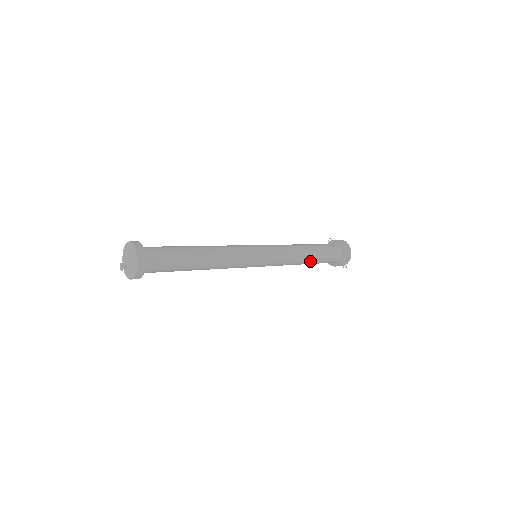
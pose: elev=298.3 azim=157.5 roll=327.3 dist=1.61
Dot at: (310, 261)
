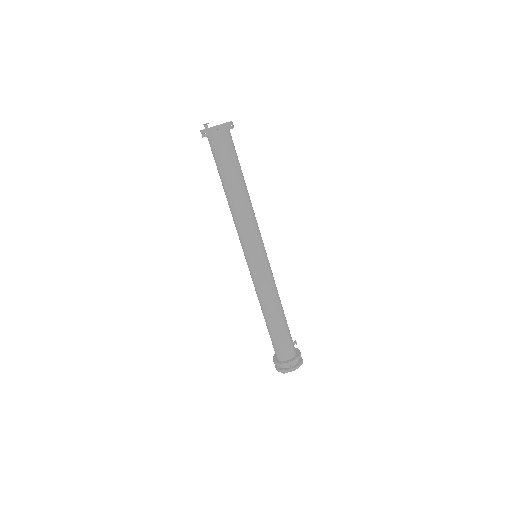
Dot at: (278, 319)
